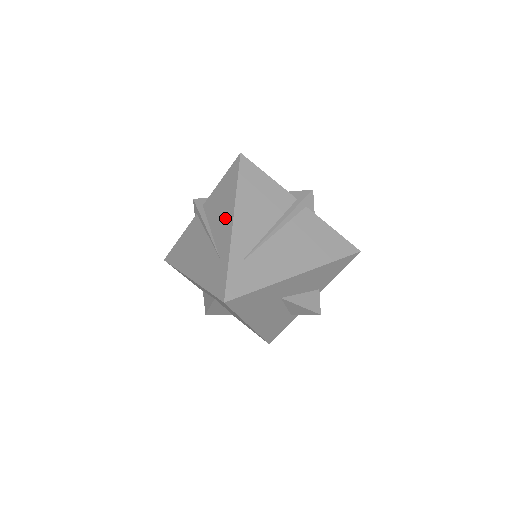
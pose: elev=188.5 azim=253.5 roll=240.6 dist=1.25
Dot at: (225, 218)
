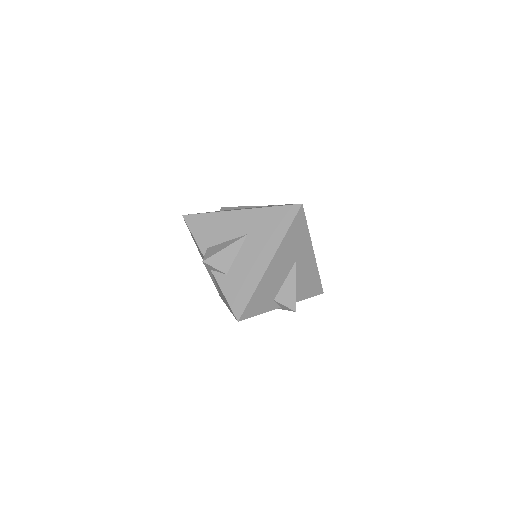
Dot at: occluded
